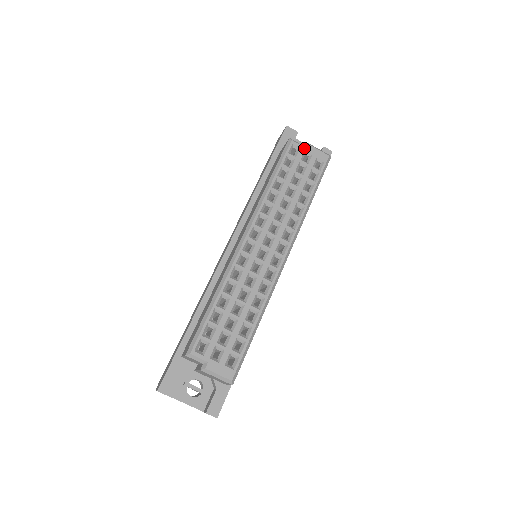
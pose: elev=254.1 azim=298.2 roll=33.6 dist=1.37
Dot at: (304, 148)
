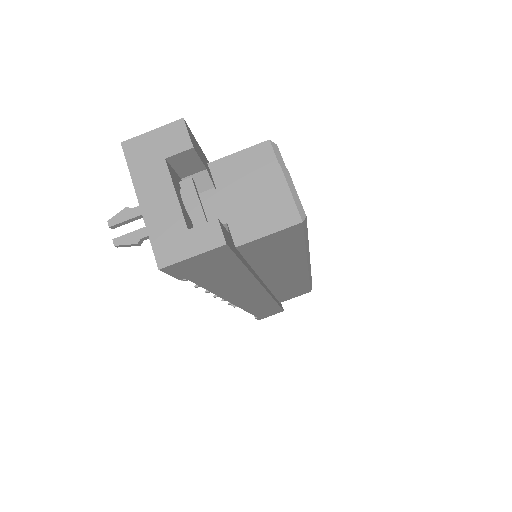
Dot at: occluded
